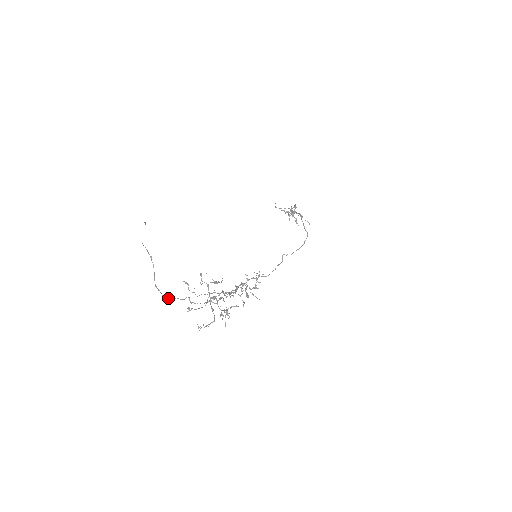
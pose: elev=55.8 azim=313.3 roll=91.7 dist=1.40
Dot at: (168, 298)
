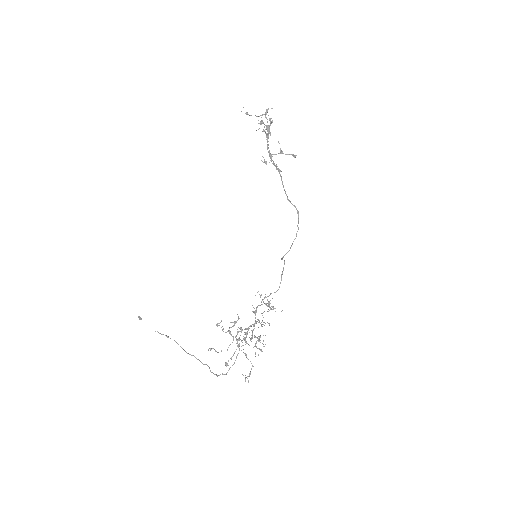
Dot at: occluded
